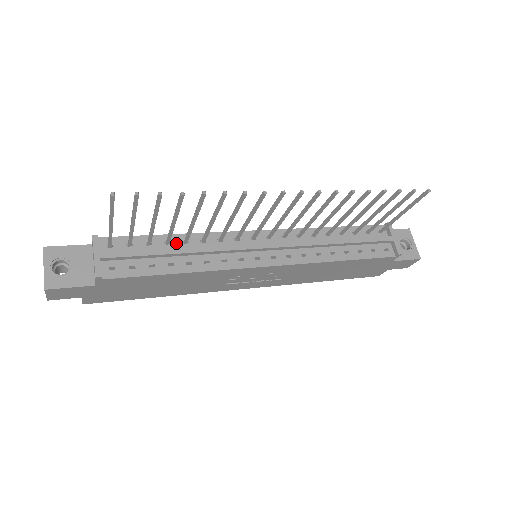
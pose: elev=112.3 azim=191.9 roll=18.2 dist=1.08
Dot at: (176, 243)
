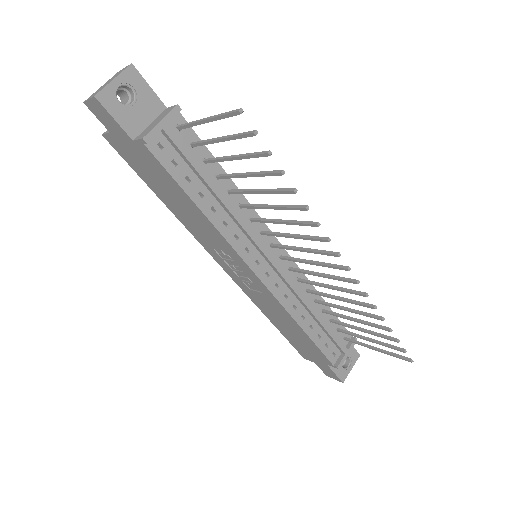
Dot at: (222, 184)
